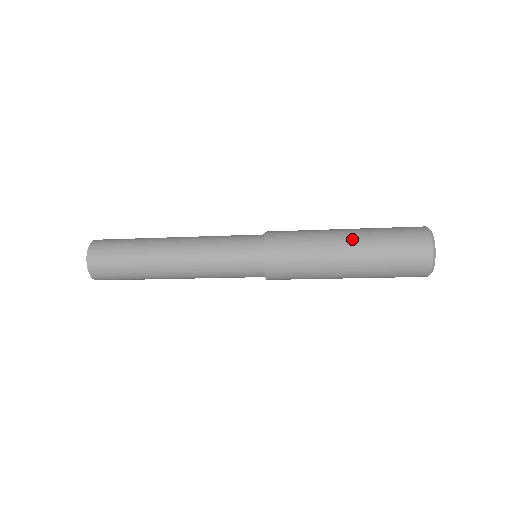
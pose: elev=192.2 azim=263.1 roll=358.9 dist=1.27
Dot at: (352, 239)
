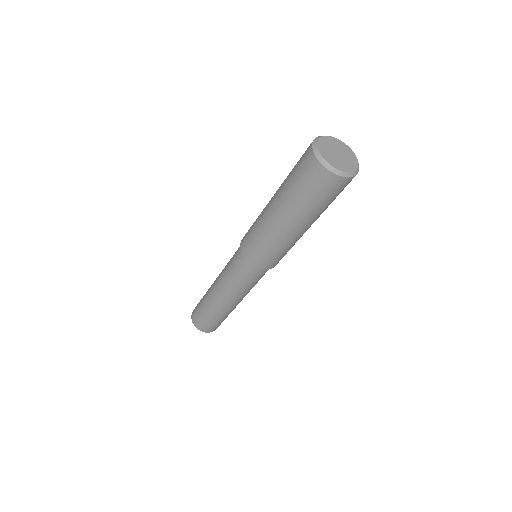
Dot at: (275, 193)
